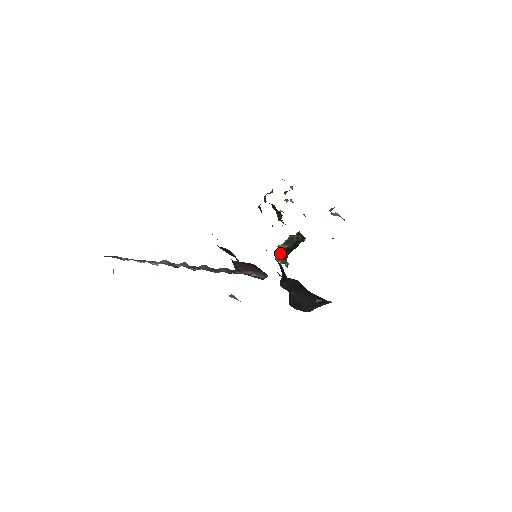
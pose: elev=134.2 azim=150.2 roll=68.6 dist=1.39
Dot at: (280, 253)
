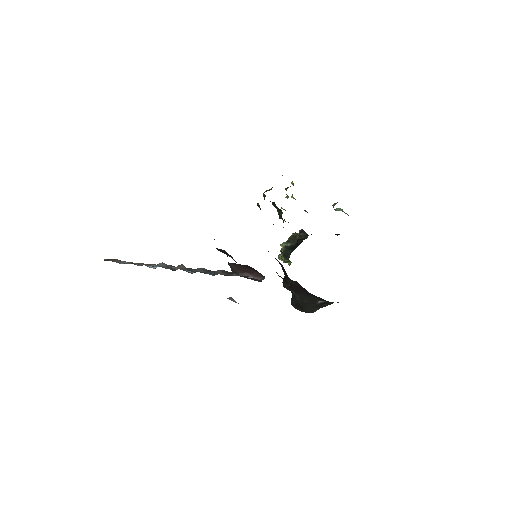
Dot at: occluded
